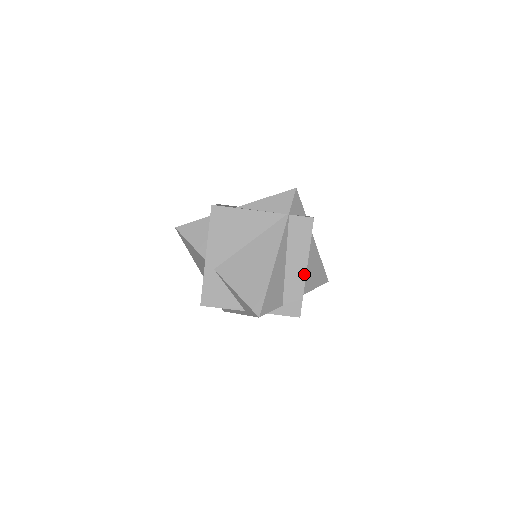
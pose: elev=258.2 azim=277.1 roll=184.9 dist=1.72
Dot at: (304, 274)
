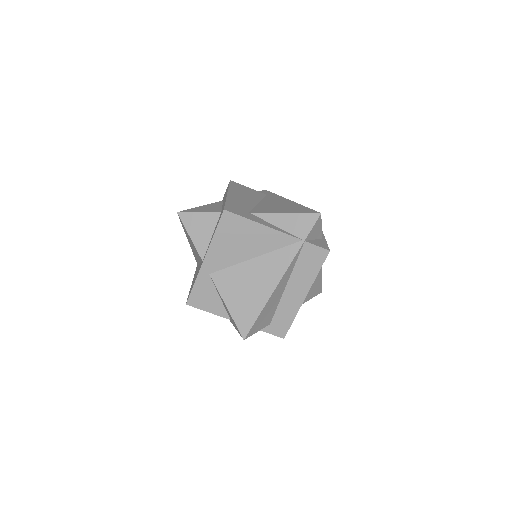
Dot at: (301, 301)
